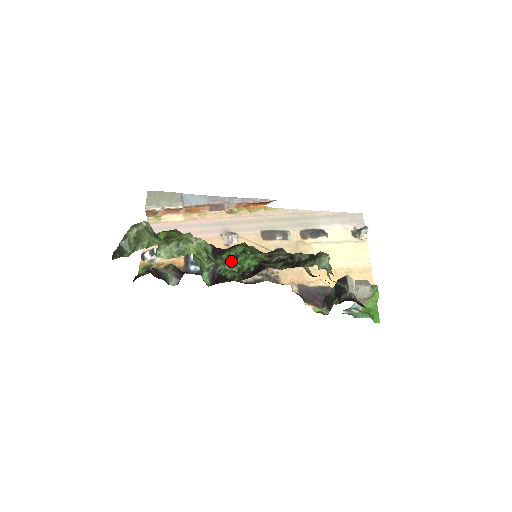
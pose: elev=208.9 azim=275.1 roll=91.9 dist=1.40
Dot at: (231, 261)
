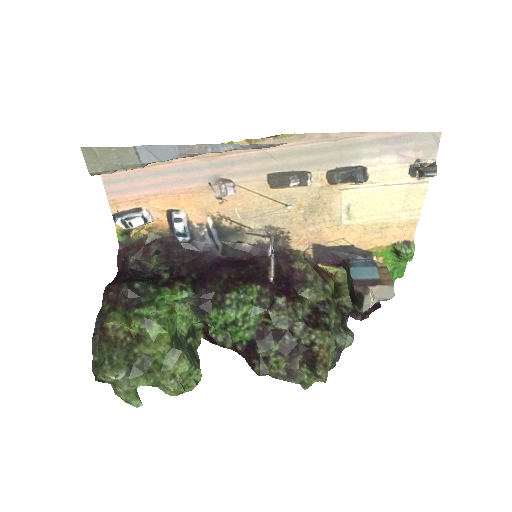
Dot at: (221, 327)
